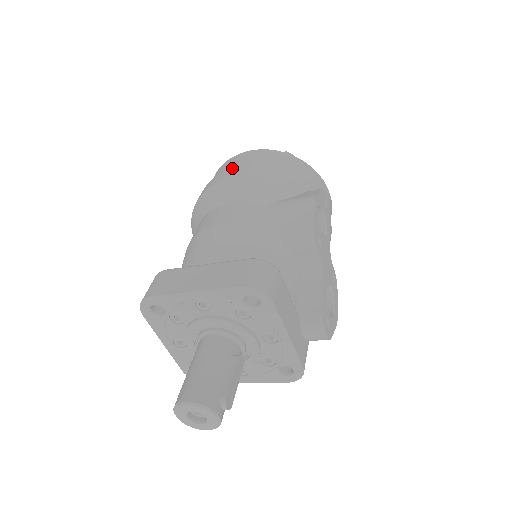
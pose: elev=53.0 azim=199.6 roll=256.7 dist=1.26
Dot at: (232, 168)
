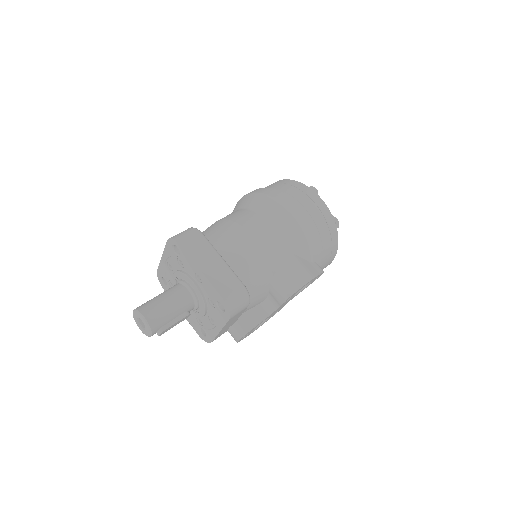
Dot at: (300, 201)
